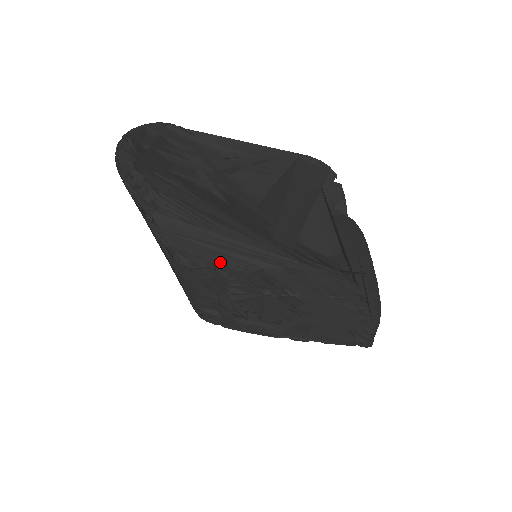
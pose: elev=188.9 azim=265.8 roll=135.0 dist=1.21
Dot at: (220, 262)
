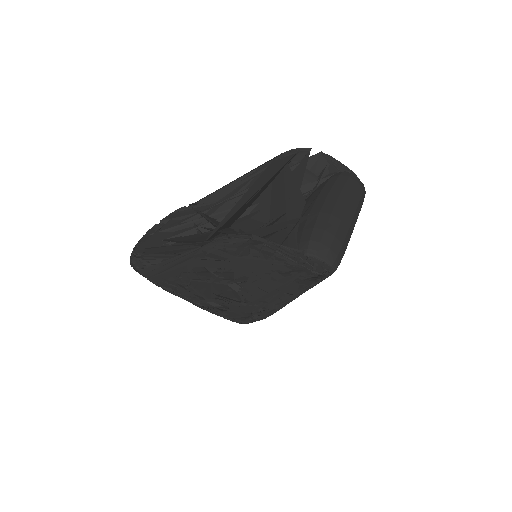
Dot at: (176, 278)
